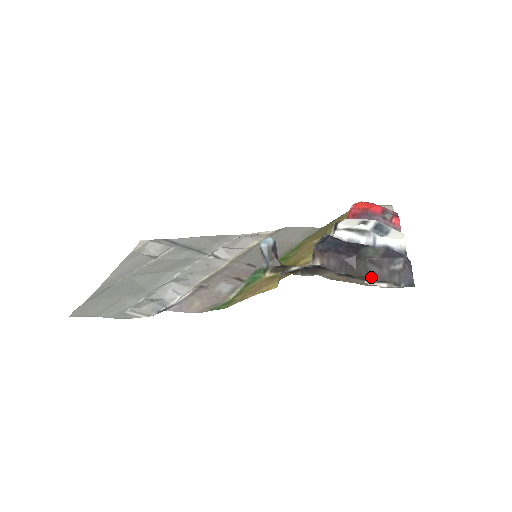
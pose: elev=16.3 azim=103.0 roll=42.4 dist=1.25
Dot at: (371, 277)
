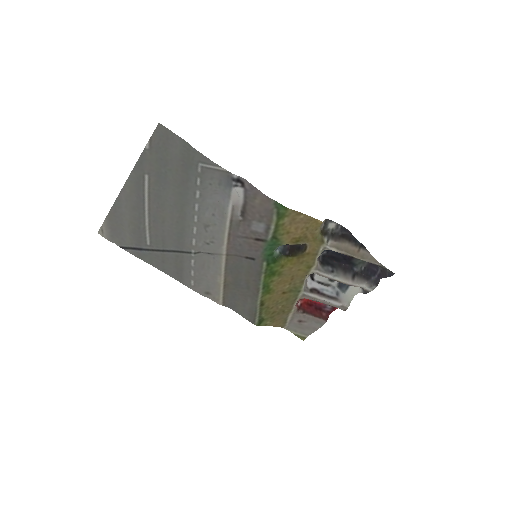
Dot at: (368, 261)
